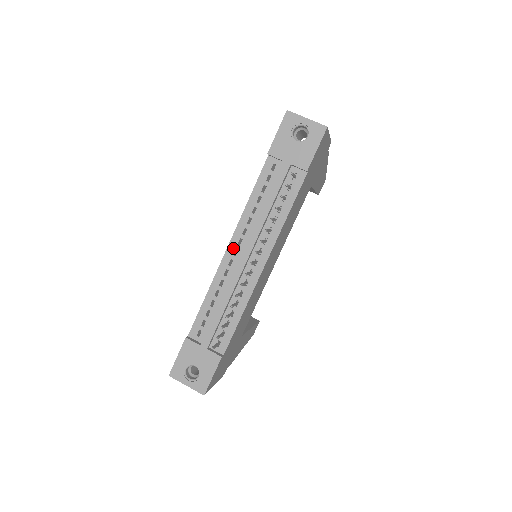
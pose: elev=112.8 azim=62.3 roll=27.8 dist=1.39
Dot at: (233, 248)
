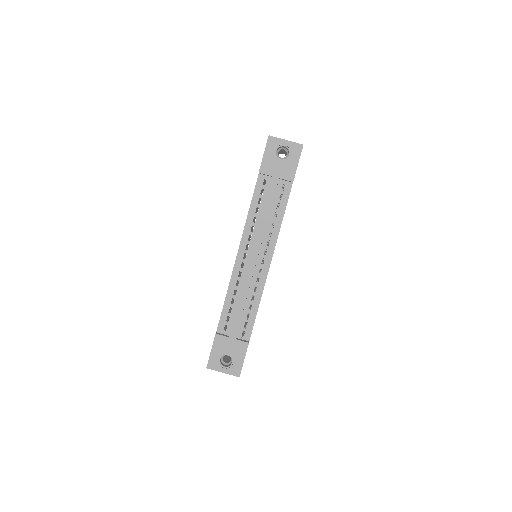
Dot at: (242, 253)
